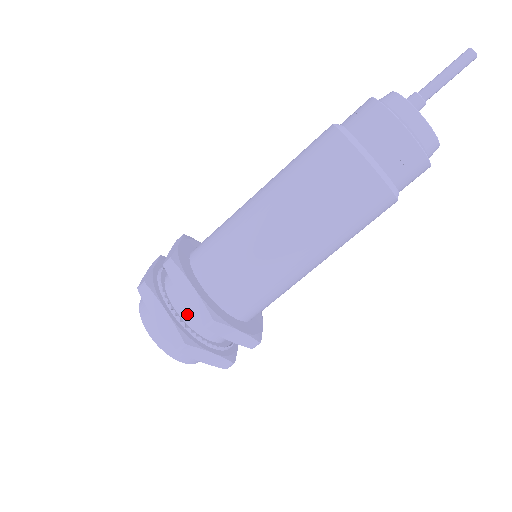
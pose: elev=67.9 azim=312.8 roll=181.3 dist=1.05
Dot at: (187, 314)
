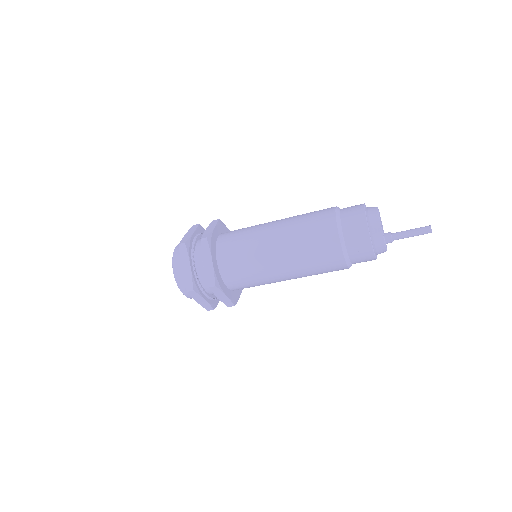
Dot at: (213, 293)
